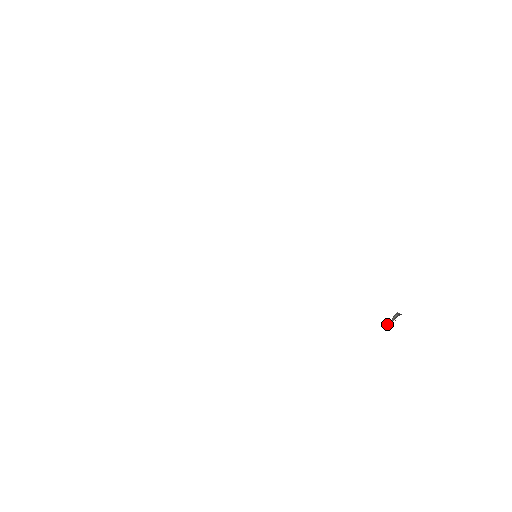
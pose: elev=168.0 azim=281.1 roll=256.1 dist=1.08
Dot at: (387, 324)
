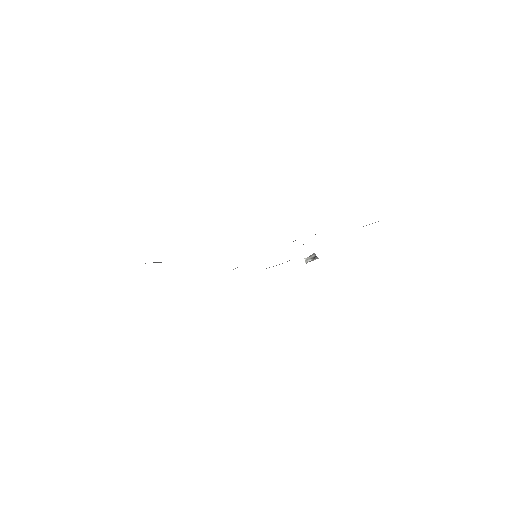
Dot at: (305, 260)
